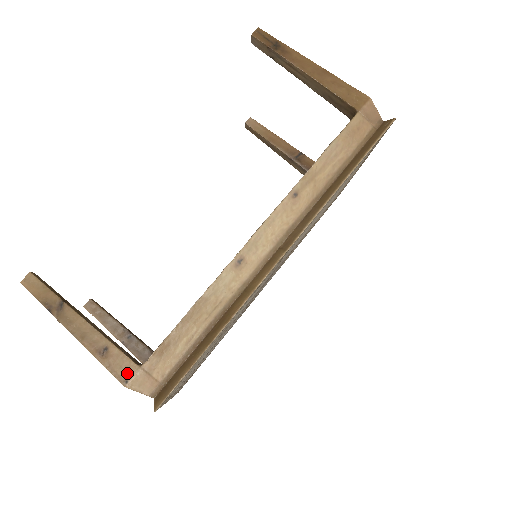
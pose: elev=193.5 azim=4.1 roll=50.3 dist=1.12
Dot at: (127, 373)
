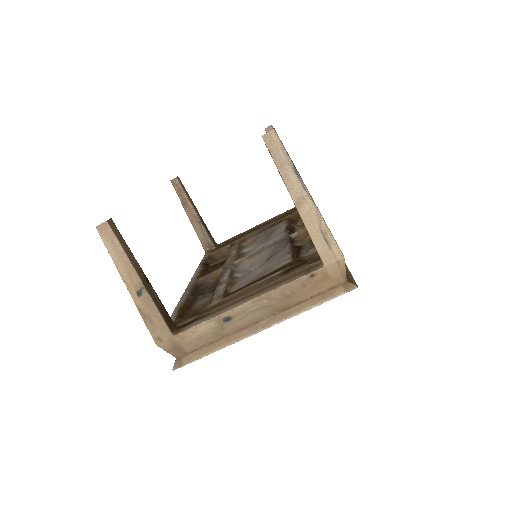
Dot at: occluded
